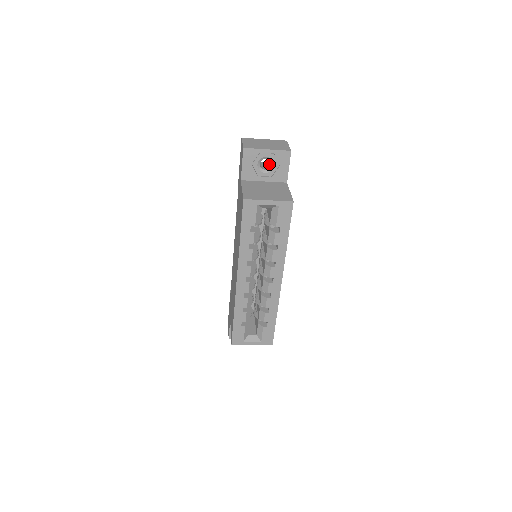
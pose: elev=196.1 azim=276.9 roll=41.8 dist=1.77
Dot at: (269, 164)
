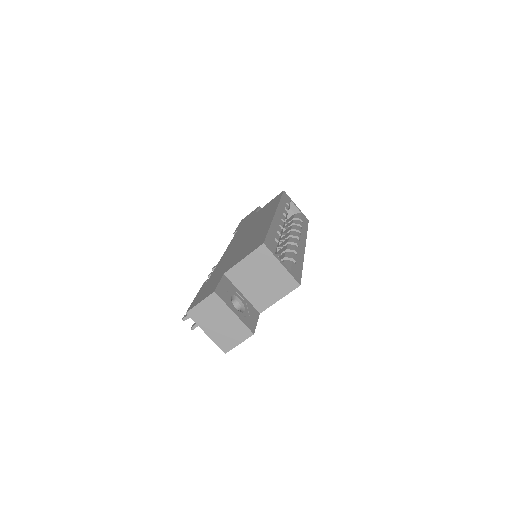
Dot at: occluded
